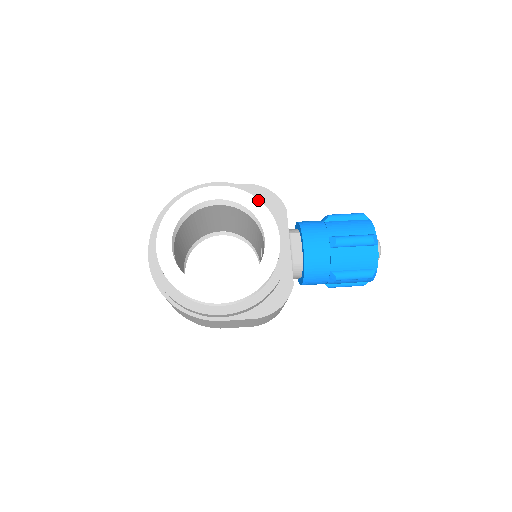
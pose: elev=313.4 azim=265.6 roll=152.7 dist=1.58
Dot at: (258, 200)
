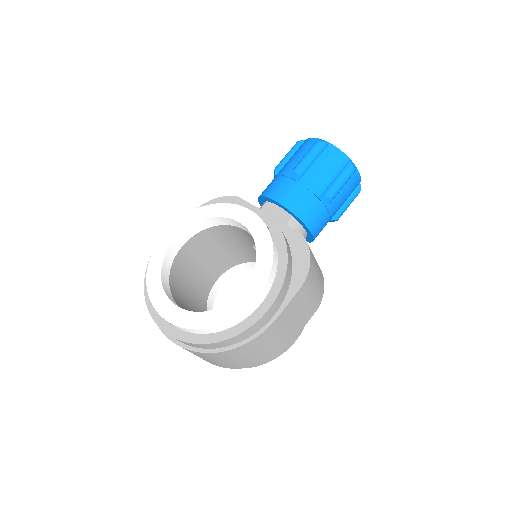
Dot at: (206, 206)
